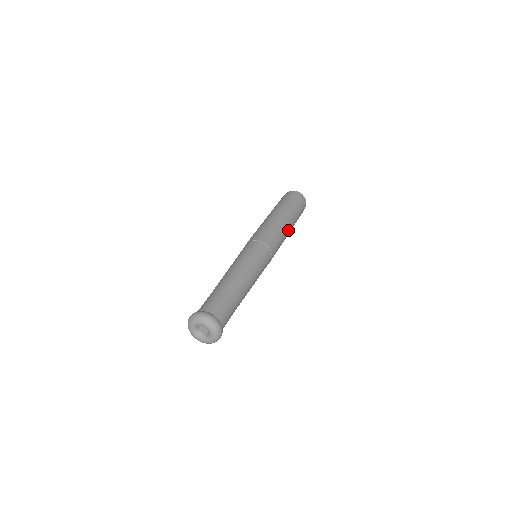
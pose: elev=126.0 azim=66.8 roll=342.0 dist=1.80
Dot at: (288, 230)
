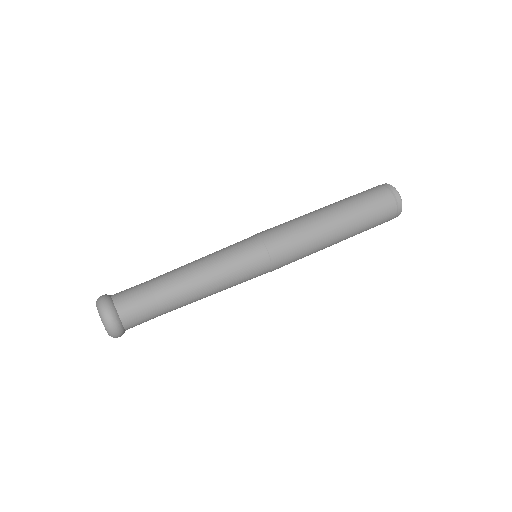
Dot at: occluded
